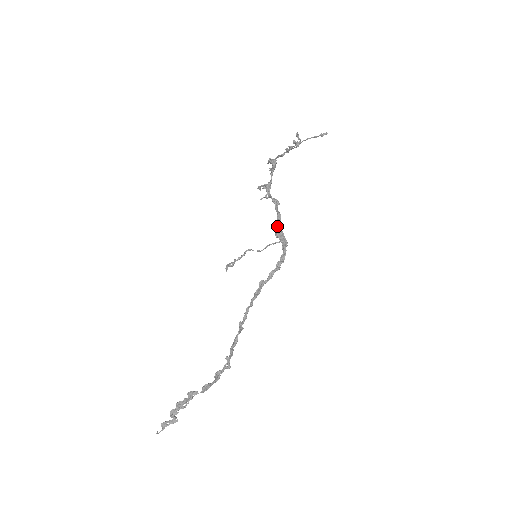
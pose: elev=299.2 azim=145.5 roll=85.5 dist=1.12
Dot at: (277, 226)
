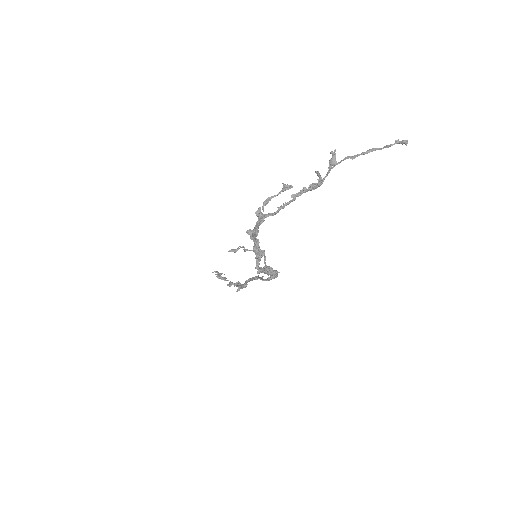
Dot at: (259, 268)
